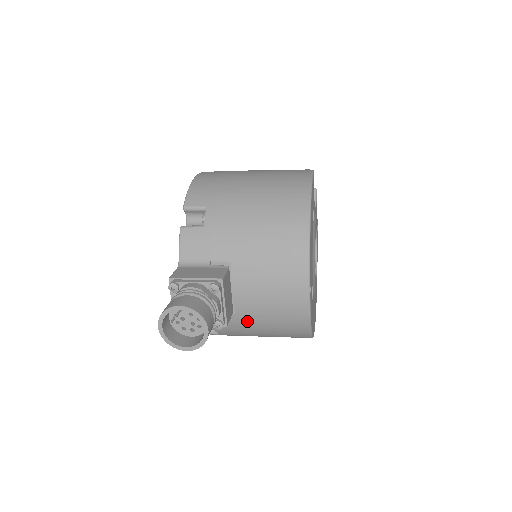
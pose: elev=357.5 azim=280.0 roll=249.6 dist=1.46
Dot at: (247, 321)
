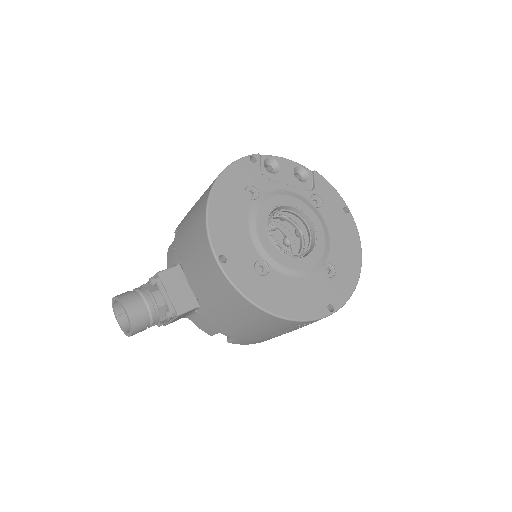
Dot at: (216, 312)
